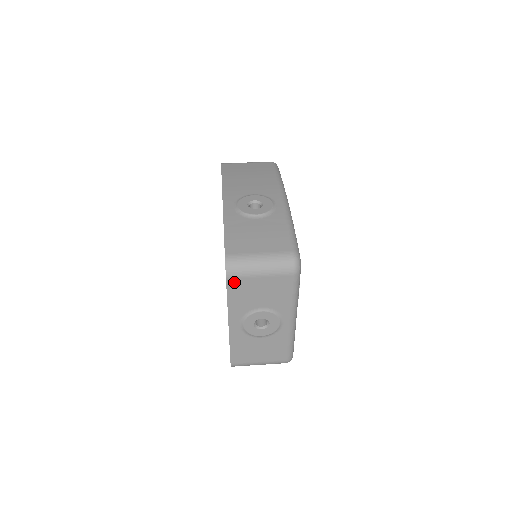
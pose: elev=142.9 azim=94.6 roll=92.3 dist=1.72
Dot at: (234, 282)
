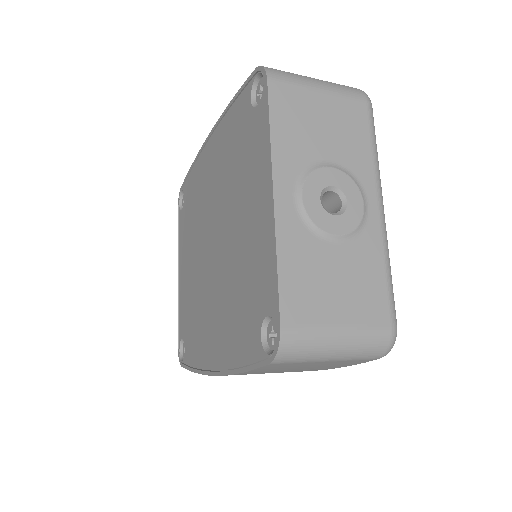
Dot at: (280, 91)
